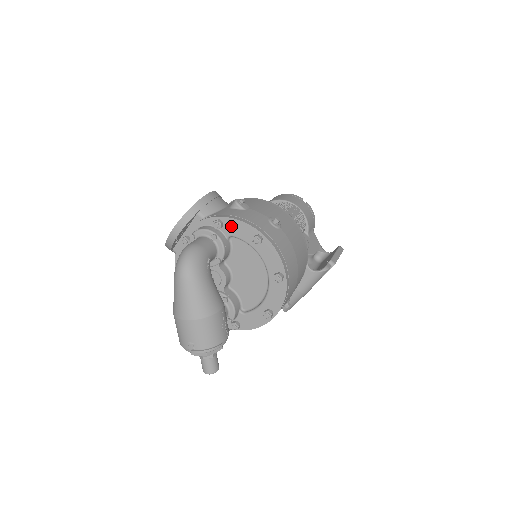
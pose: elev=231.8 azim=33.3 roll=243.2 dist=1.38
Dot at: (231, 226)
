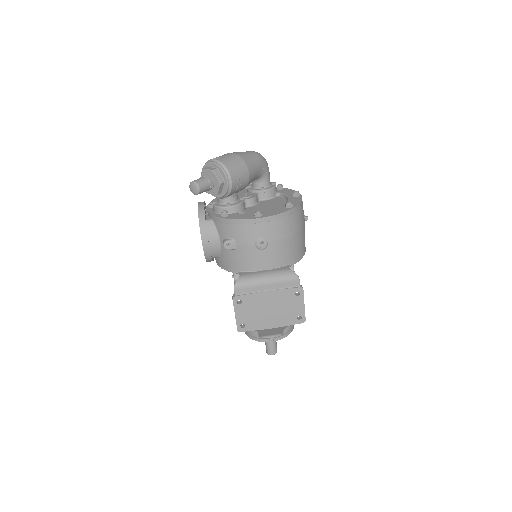
Dot at: (286, 191)
